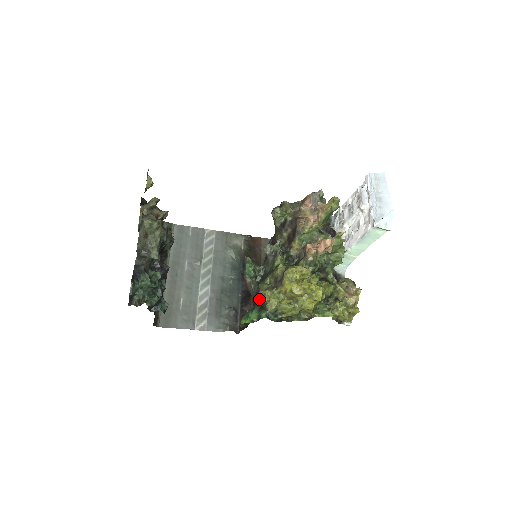
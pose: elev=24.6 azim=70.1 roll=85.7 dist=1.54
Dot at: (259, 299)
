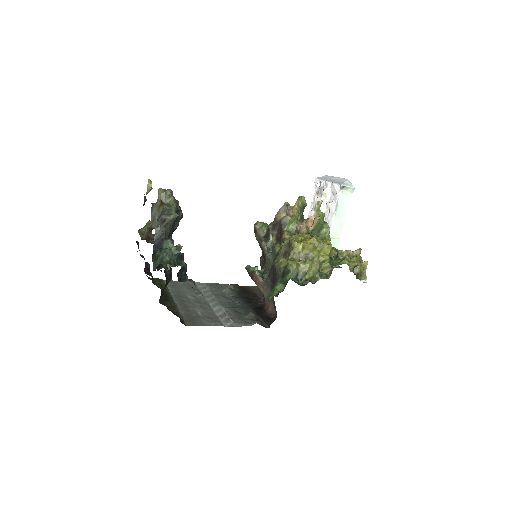
Dot at: (278, 268)
